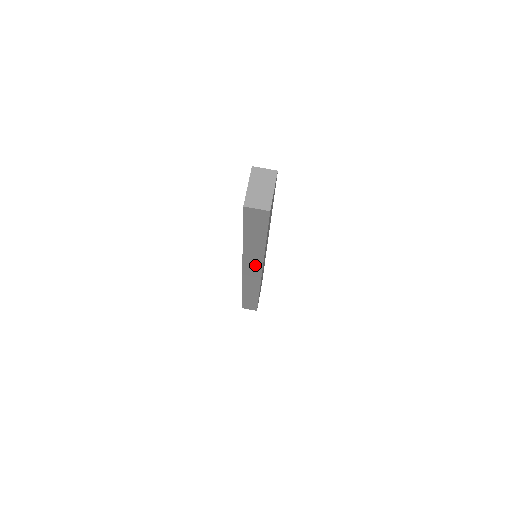
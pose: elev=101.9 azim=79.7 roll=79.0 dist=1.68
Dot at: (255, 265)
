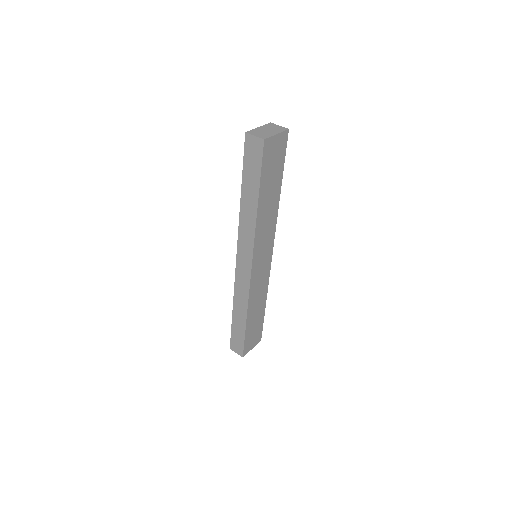
Dot at: (247, 247)
